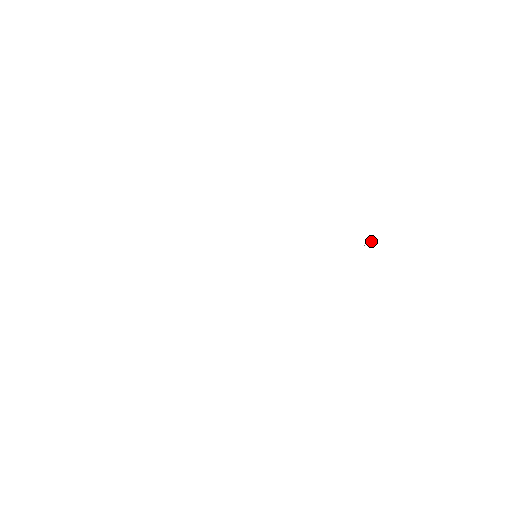
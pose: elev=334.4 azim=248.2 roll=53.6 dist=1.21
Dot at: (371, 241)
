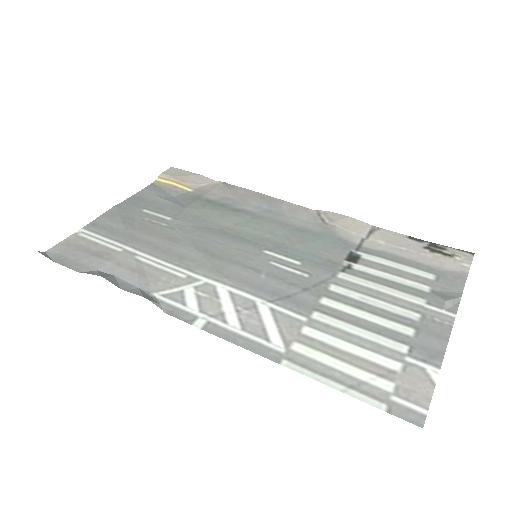
Dot at: (438, 303)
